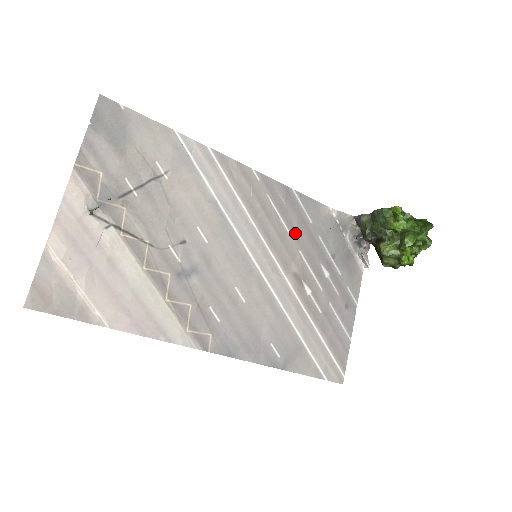
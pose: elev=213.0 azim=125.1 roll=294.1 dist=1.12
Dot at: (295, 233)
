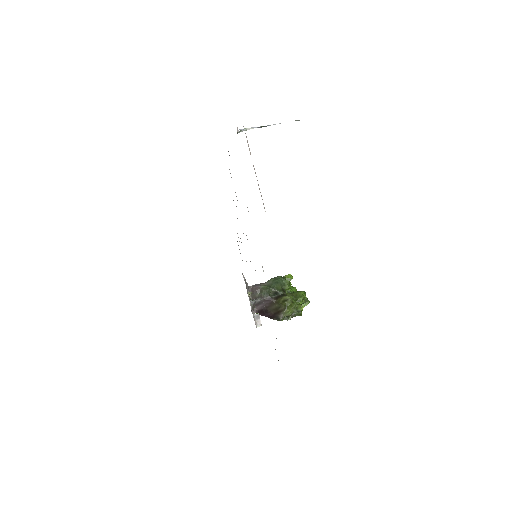
Dot at: occluded
